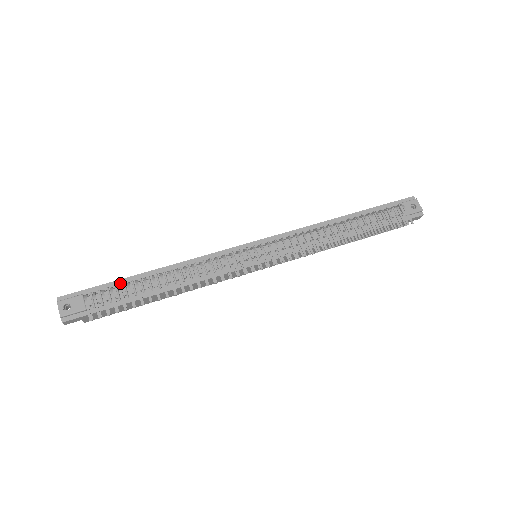
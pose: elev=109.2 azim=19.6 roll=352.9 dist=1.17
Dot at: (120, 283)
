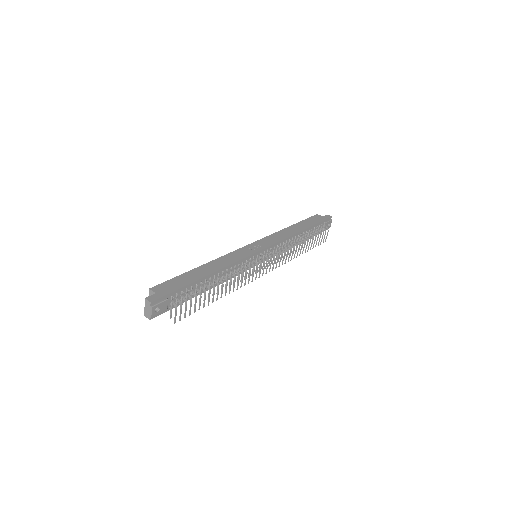
Dot at: (189, 286)
